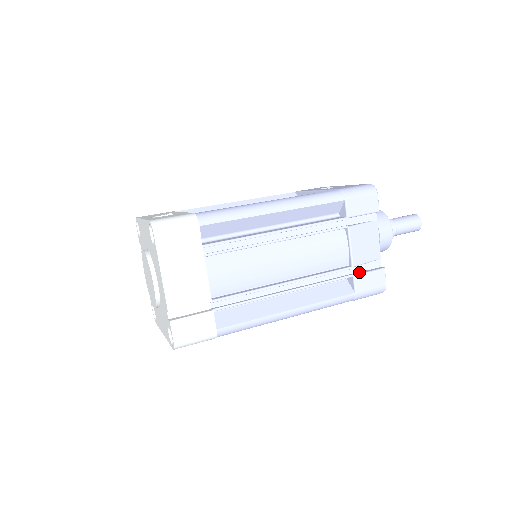
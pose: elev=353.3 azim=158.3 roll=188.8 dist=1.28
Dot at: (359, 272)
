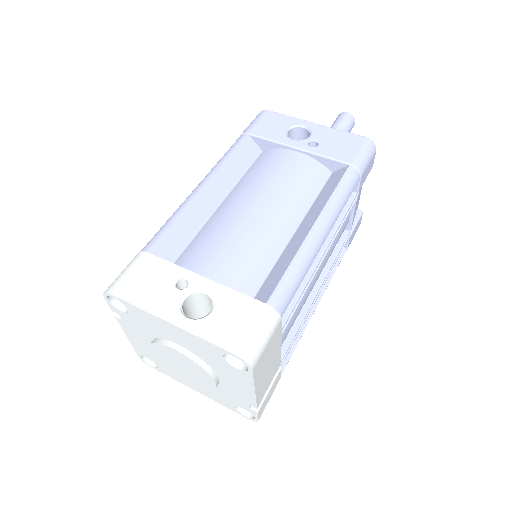
Dot at: occluded
